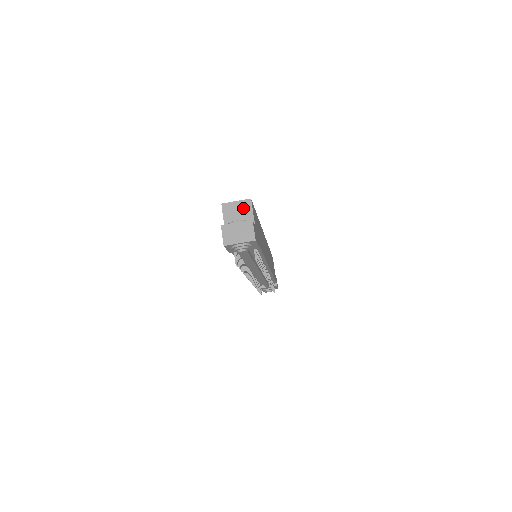
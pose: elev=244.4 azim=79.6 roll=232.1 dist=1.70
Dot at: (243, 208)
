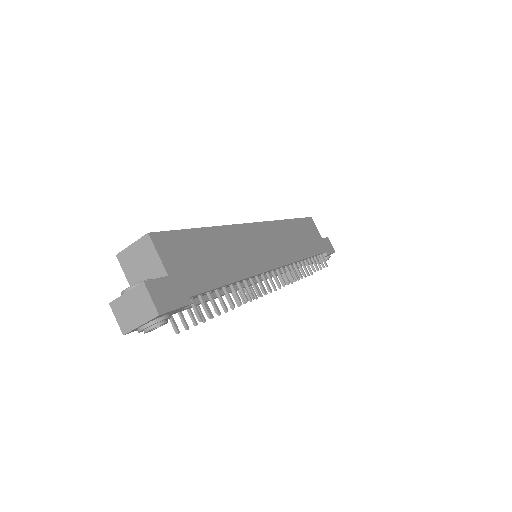
Dot at: (143, 252)
